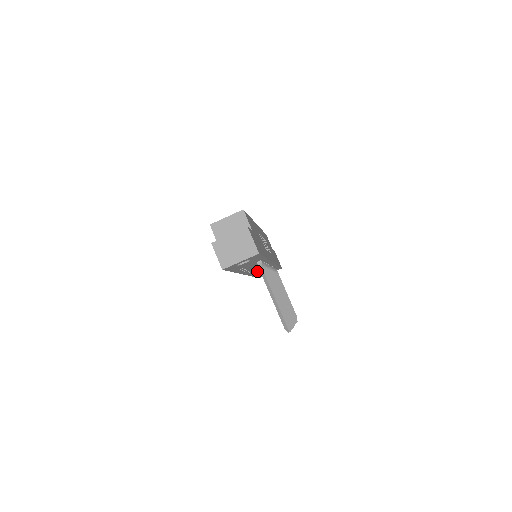
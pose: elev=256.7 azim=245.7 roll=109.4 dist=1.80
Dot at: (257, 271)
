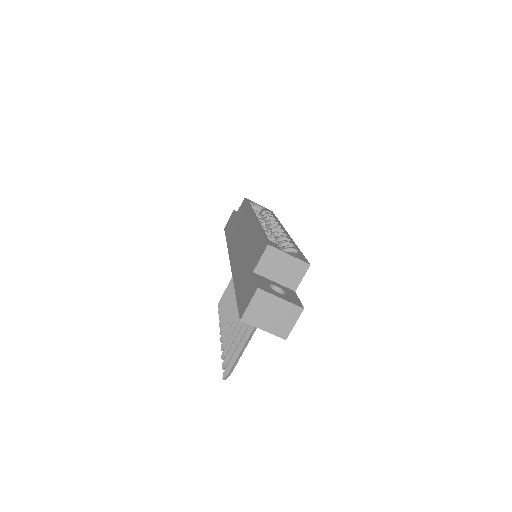
Dot at: occluded
